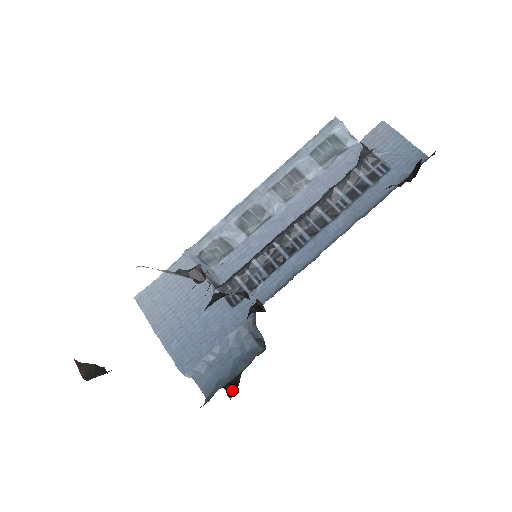
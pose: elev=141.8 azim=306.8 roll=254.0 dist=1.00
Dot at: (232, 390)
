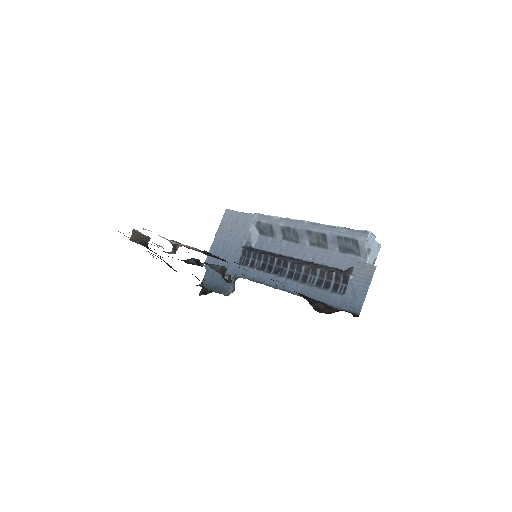
Dot at: (203, 294)
